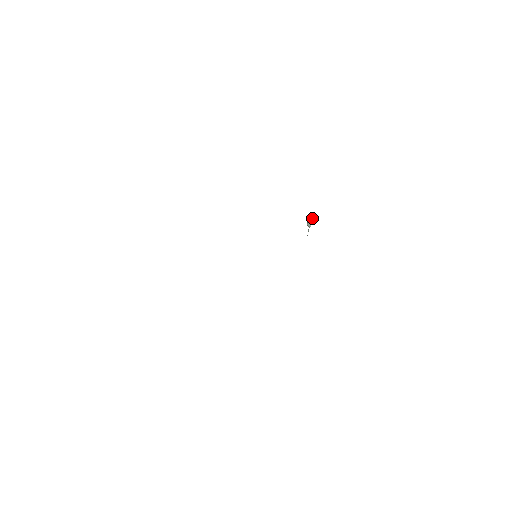
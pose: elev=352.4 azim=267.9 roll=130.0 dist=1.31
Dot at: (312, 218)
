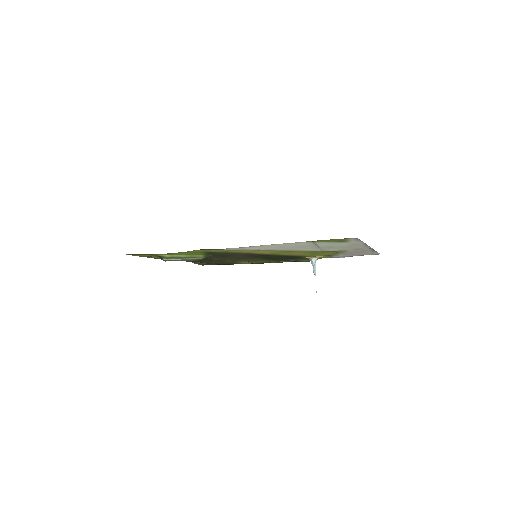
Dot at: occluded
